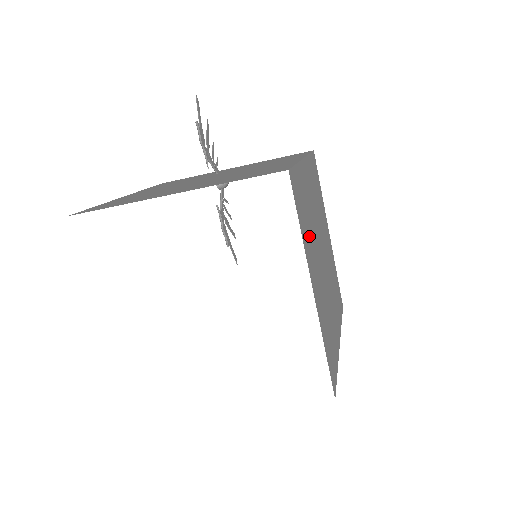
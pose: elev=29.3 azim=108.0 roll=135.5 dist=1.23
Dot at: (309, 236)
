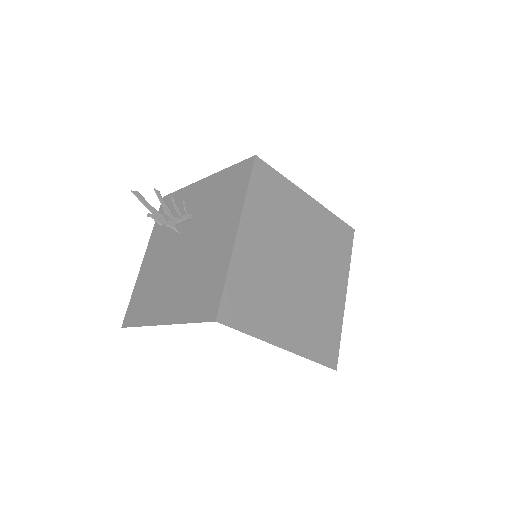
Dot at: (266, 306)
